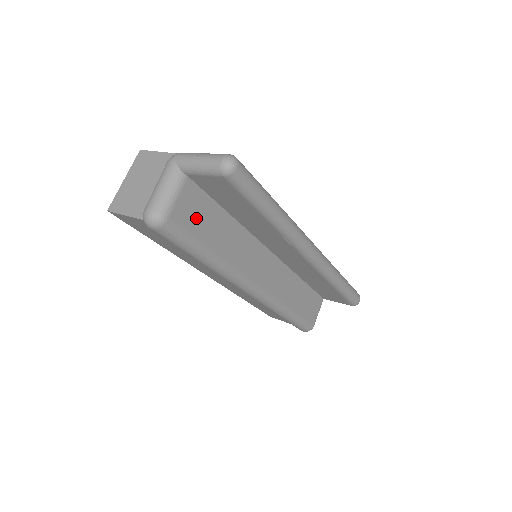
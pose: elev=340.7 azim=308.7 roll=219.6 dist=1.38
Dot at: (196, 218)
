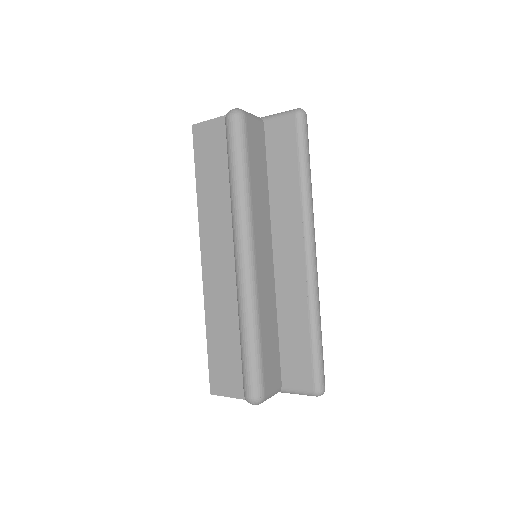
Dot at: (255, 145)
